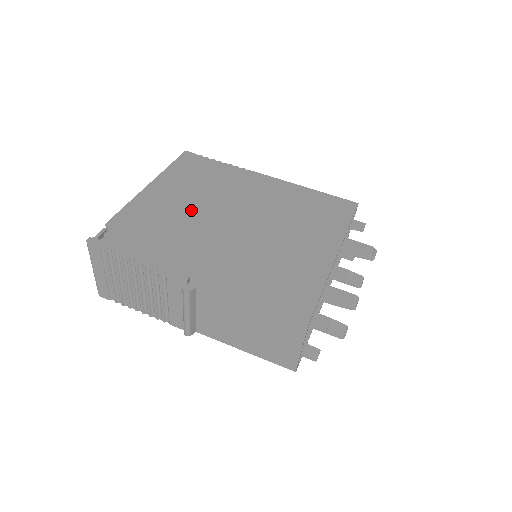
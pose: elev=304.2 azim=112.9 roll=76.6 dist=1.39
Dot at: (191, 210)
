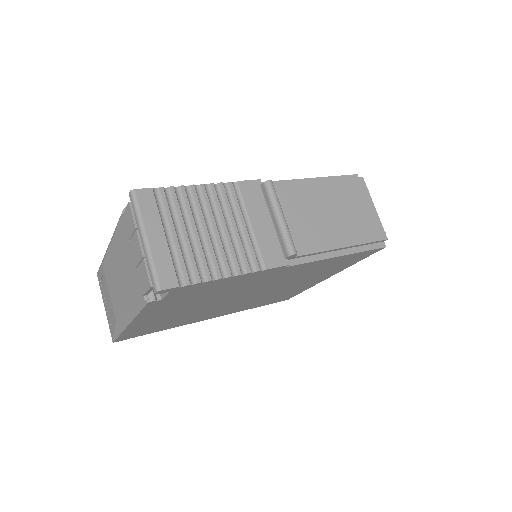
Dot at: occluded
